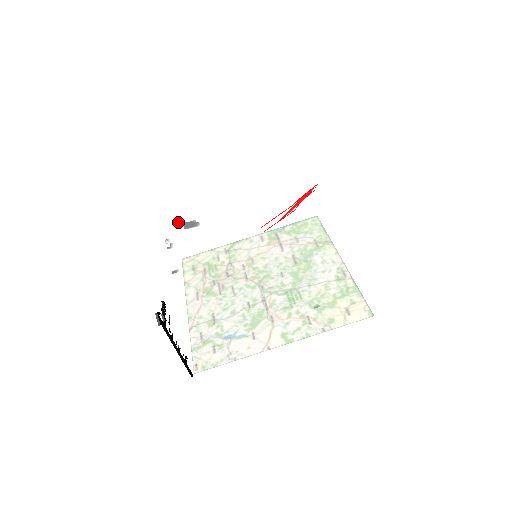
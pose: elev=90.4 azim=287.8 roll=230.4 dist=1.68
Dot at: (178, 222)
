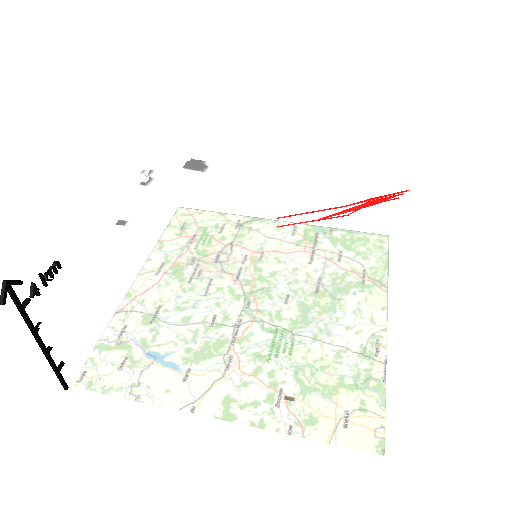
Dot at: (183, 154)
